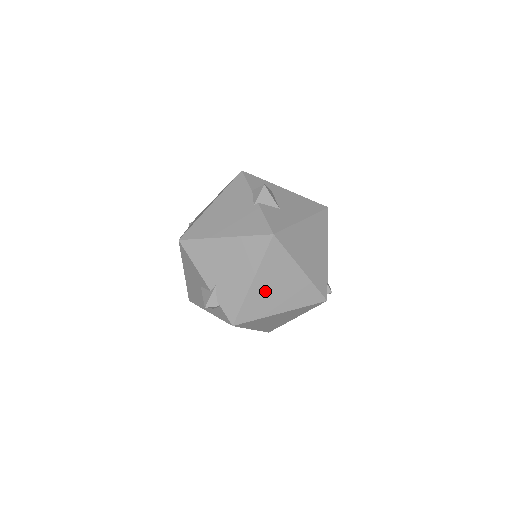
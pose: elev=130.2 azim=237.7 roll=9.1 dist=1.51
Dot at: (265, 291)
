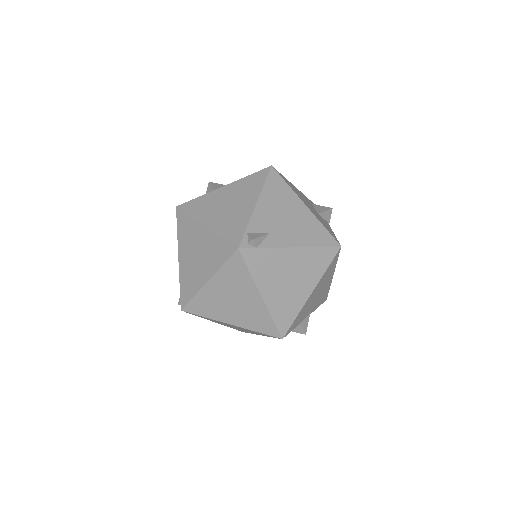
Dot at: (189, 263)
